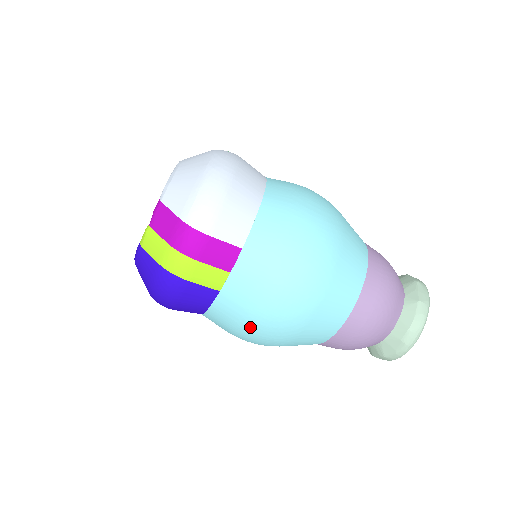
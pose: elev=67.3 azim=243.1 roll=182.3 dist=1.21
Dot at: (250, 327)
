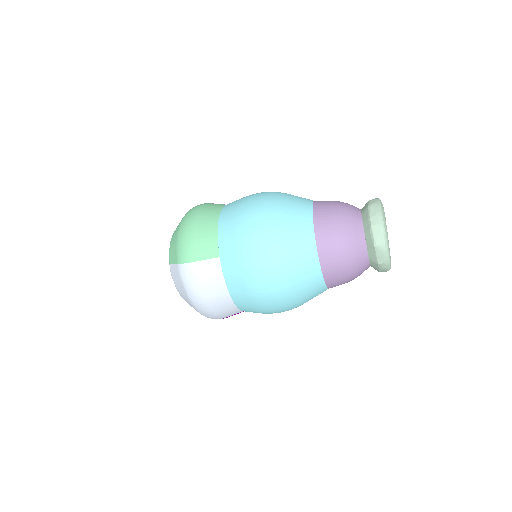
Dot at: occluded
